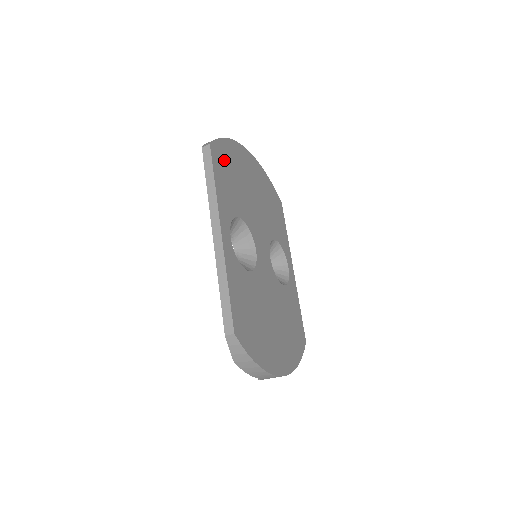
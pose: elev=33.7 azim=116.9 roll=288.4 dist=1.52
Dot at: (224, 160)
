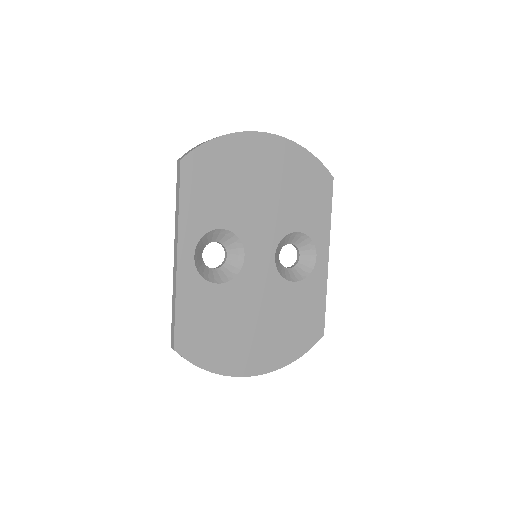
Dot at: (207, 168)
